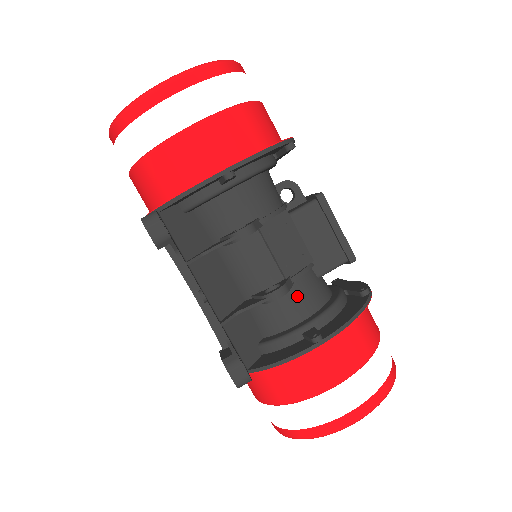
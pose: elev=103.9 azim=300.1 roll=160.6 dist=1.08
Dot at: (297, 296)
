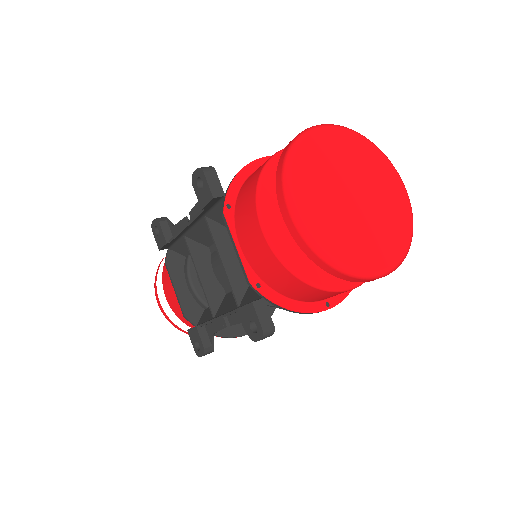
Dot at: occluded
